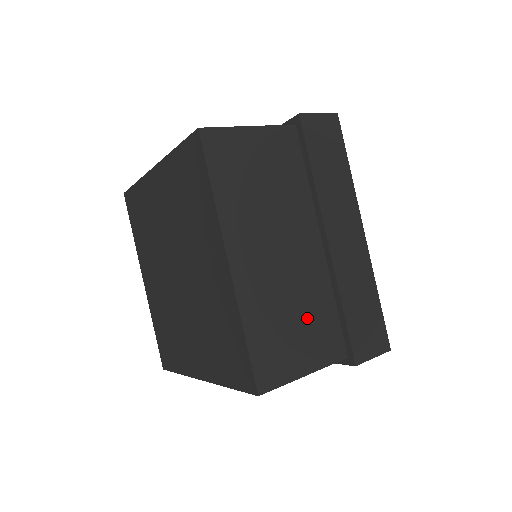
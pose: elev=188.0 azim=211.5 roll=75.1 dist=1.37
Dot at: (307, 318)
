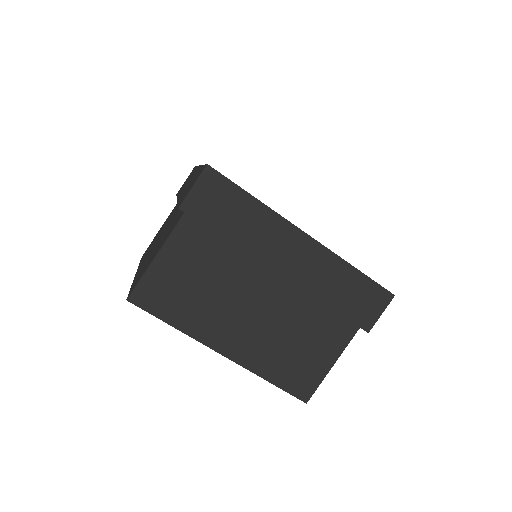
Dot at: (307, 333)
